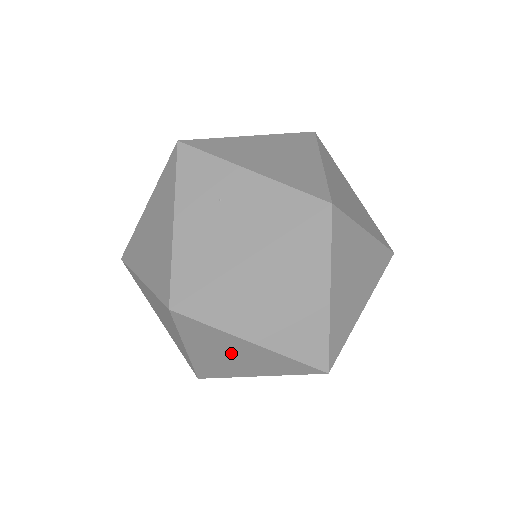
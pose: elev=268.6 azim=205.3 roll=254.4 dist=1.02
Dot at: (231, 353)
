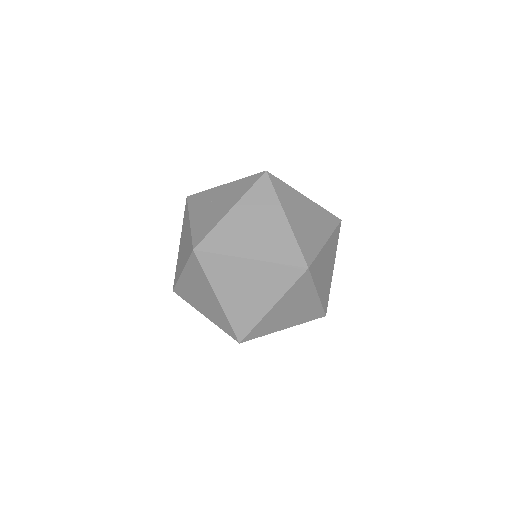
Dot at: (244, 283)
